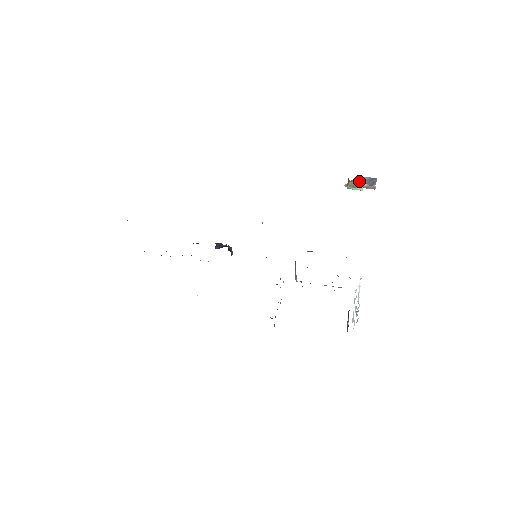
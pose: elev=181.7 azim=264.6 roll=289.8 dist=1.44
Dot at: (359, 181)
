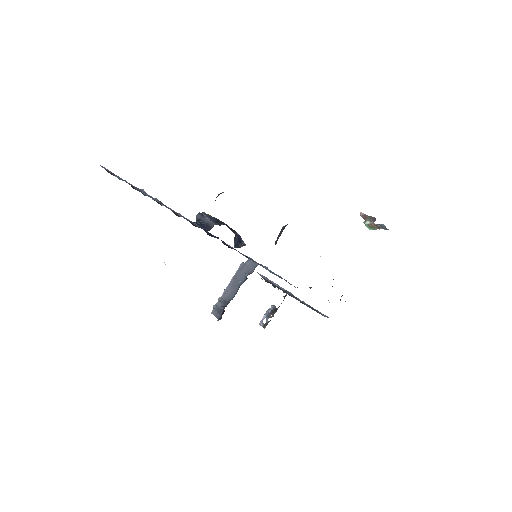
Dot at: occluded
